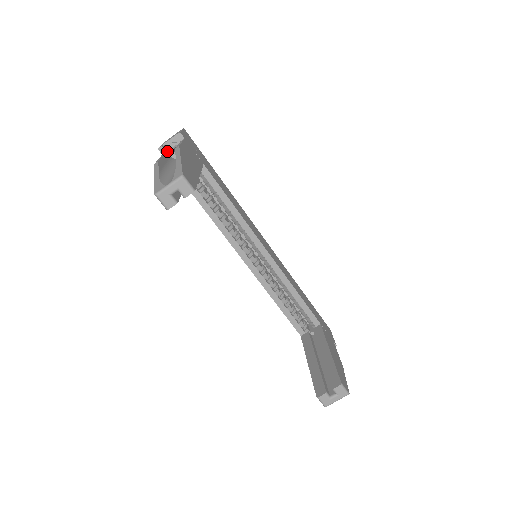
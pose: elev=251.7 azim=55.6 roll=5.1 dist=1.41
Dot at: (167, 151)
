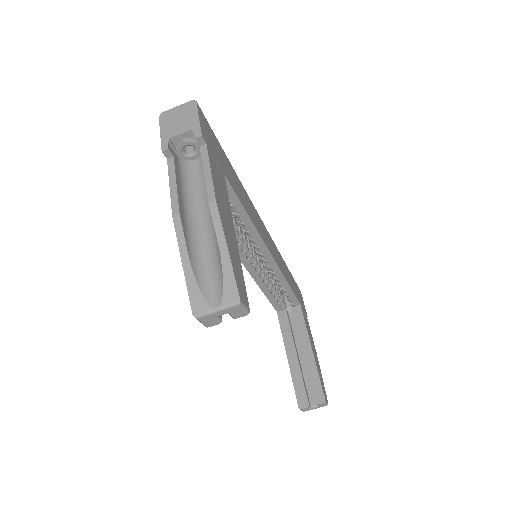
Dot at: (173, 149)
